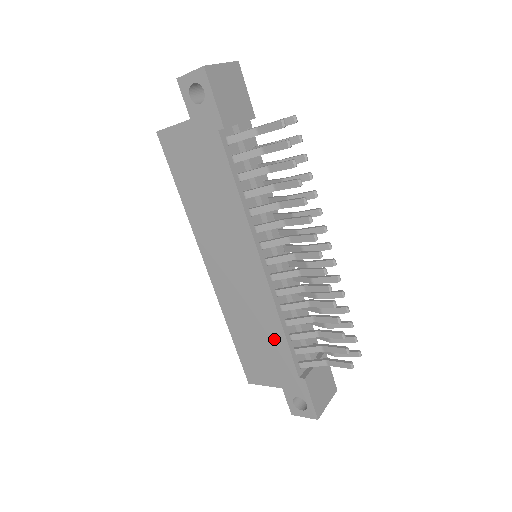
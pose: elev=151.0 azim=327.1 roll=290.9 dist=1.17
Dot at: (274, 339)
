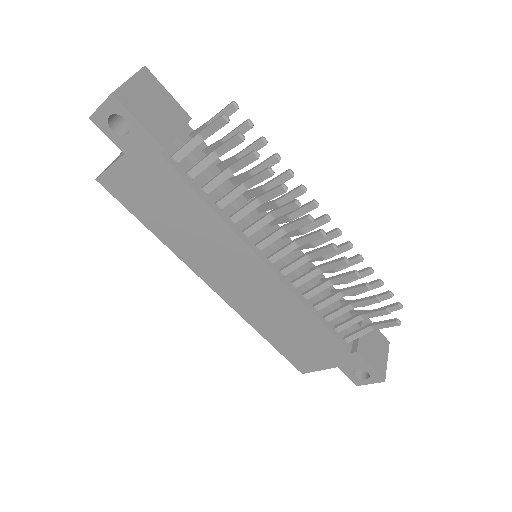
Dot at: (310, 328)
